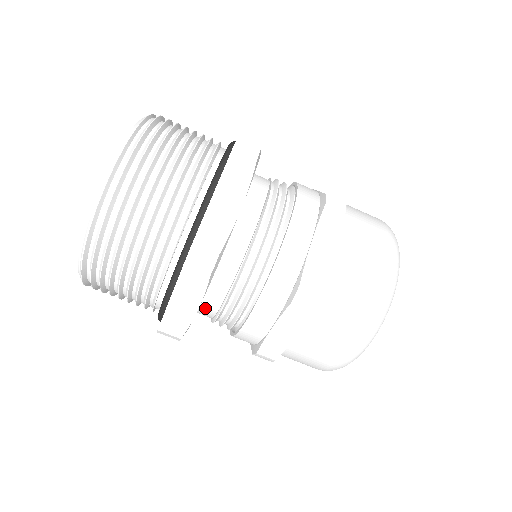
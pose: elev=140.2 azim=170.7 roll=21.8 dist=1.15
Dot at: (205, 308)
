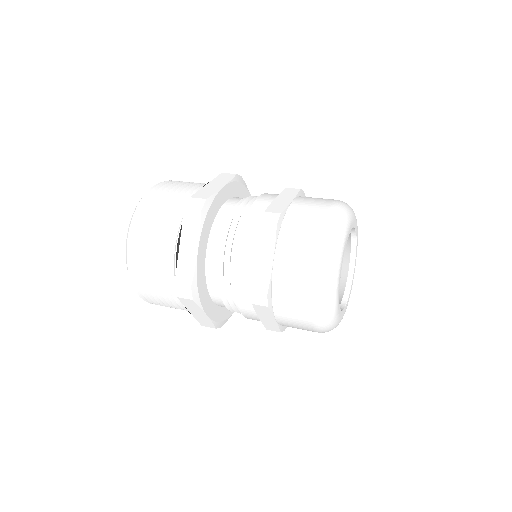
Dot at: occluded
